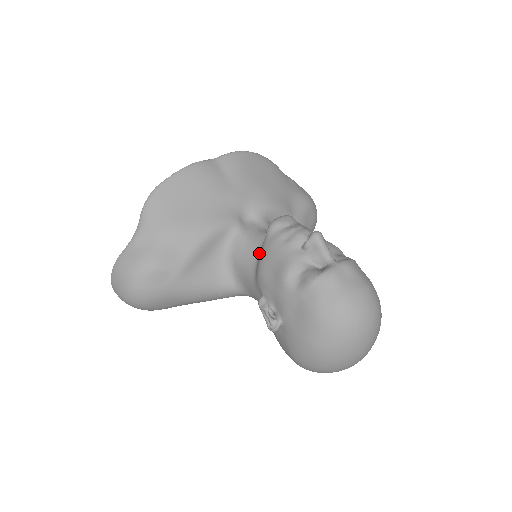
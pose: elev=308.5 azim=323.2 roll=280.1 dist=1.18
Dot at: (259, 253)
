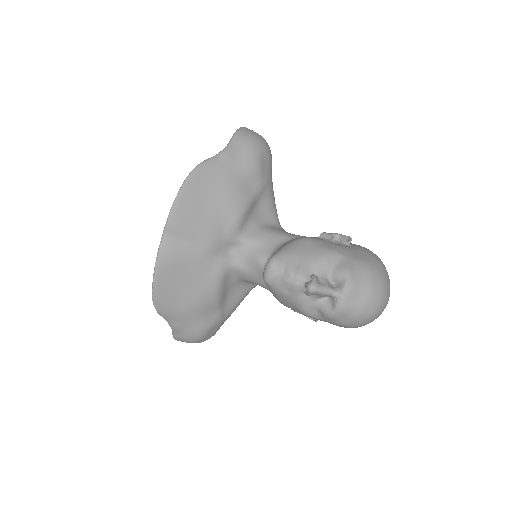
Dot at: occluded
